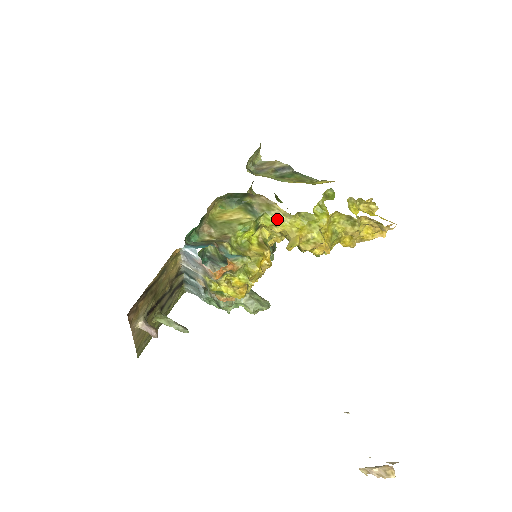
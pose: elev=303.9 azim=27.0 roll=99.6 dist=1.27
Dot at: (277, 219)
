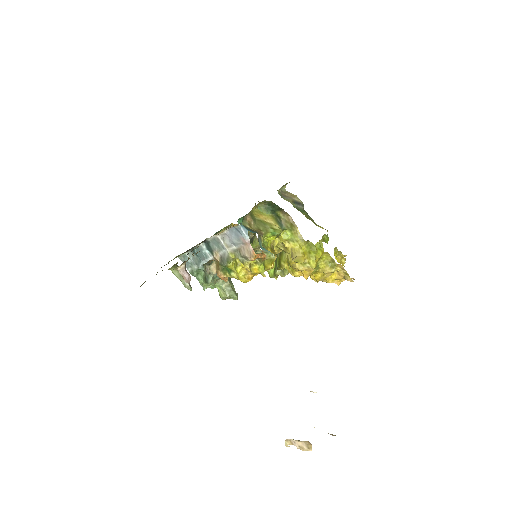
Dot at: (293, 238)
